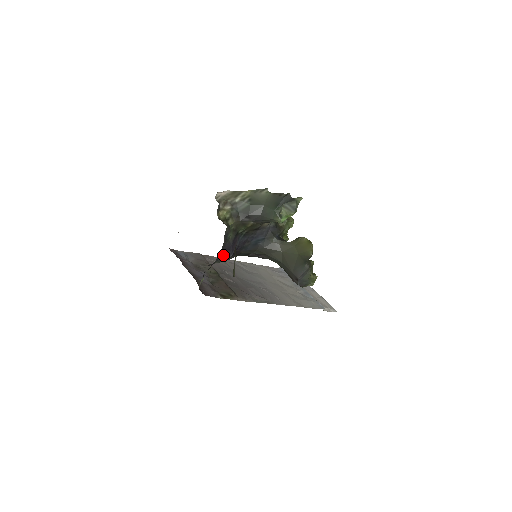
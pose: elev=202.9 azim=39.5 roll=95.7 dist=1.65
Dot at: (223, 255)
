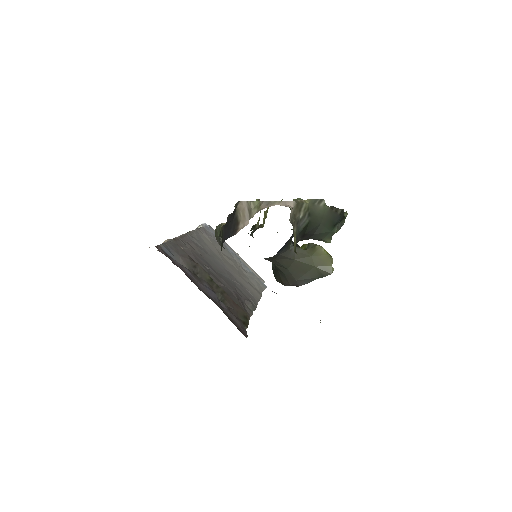
Dot at: occluded
